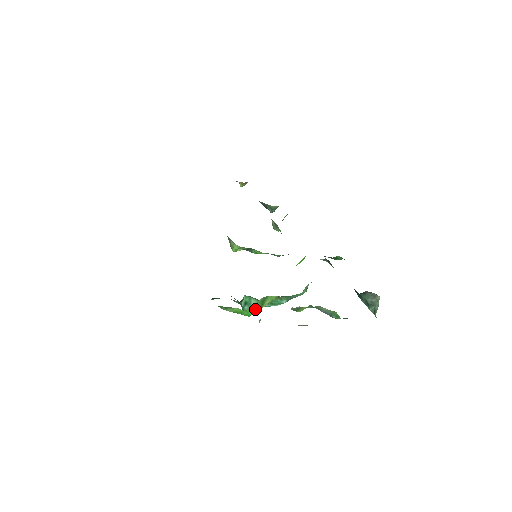
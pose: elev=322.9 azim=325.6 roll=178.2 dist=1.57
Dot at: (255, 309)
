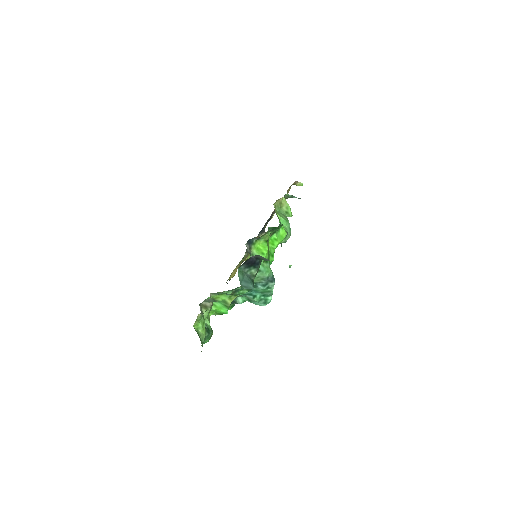
Dot at: (221, 308)
